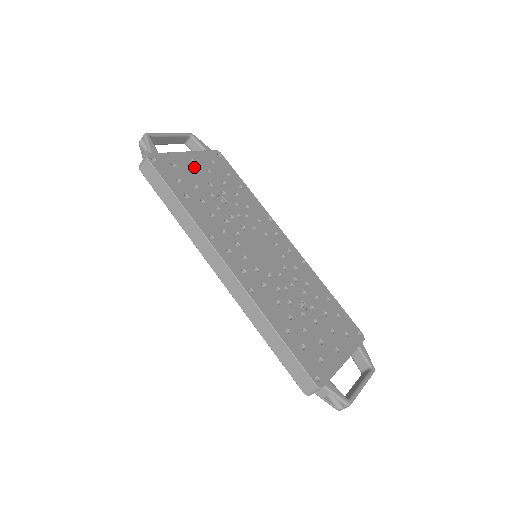
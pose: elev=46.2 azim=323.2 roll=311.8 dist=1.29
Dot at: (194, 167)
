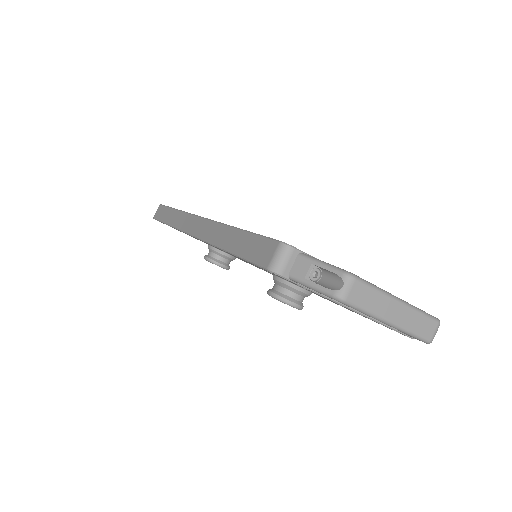
Dot at: occluded
